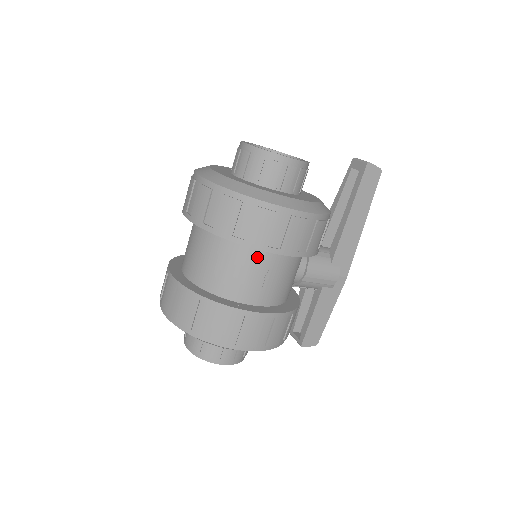
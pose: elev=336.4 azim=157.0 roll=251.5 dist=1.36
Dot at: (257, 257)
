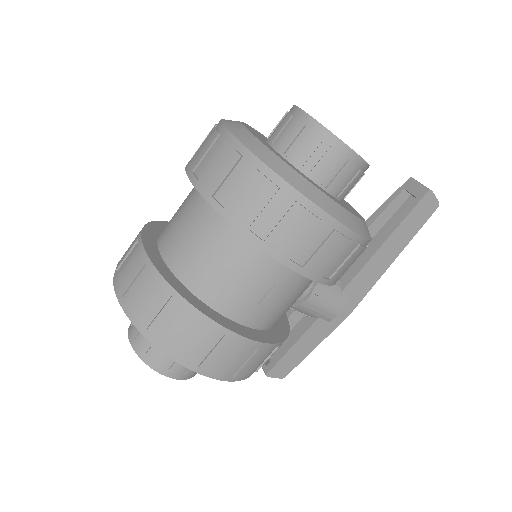
Dot at: (267, 265)
